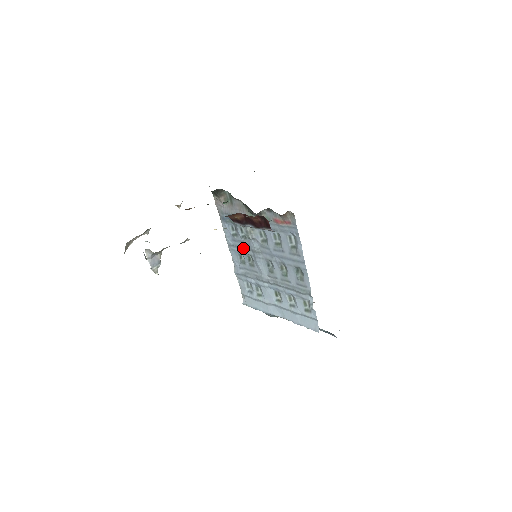
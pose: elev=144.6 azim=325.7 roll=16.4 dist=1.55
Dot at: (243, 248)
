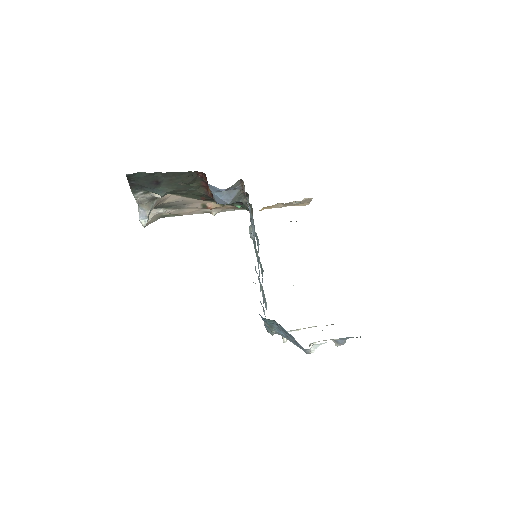
Dot at: occluded
